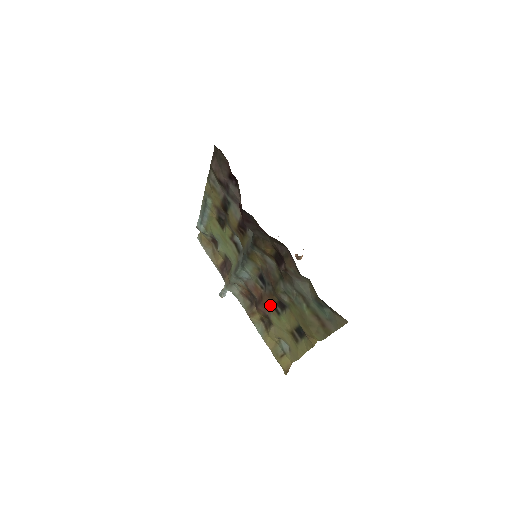
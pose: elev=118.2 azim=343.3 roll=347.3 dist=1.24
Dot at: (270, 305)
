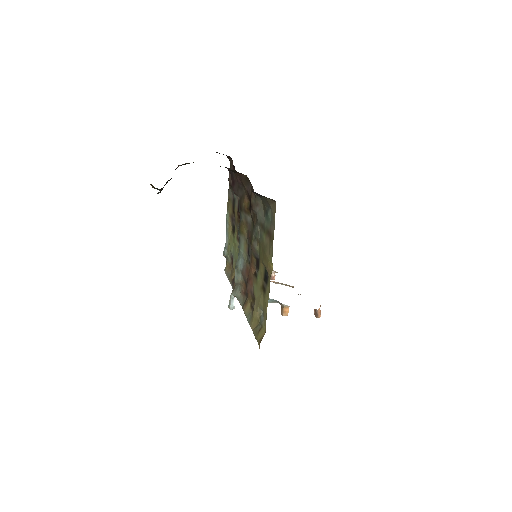
Dot at: (253, 274)
